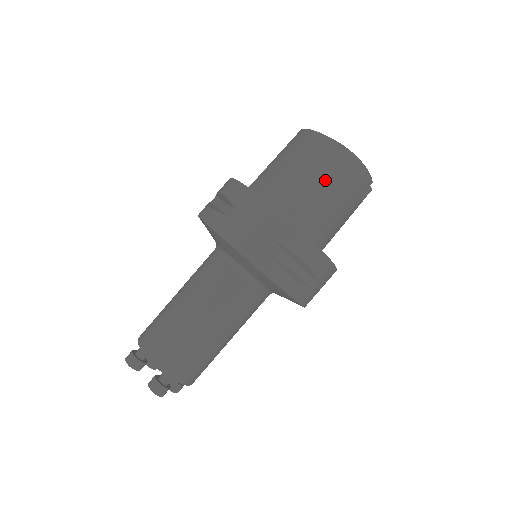
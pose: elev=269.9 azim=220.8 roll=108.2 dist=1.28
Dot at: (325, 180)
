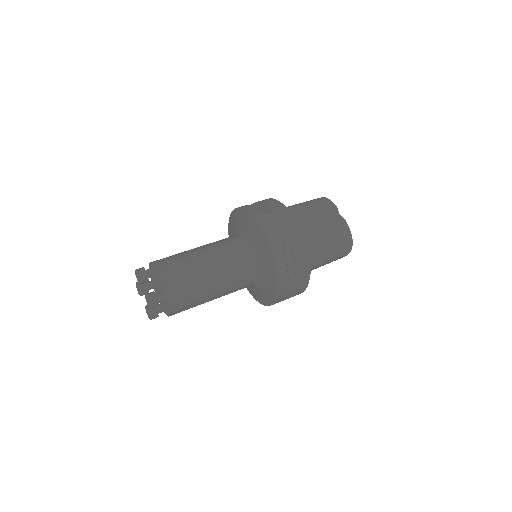
Dot at: occluded
